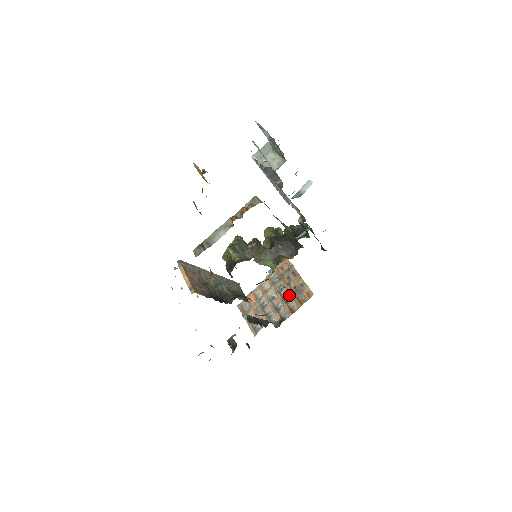
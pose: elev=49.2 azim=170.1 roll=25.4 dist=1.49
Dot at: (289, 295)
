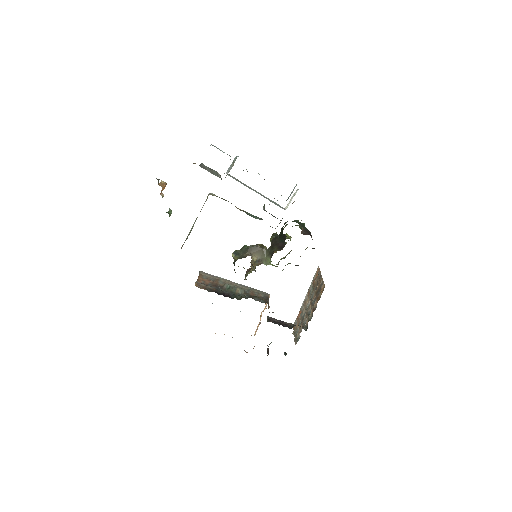
Dot at: (315, 298)
